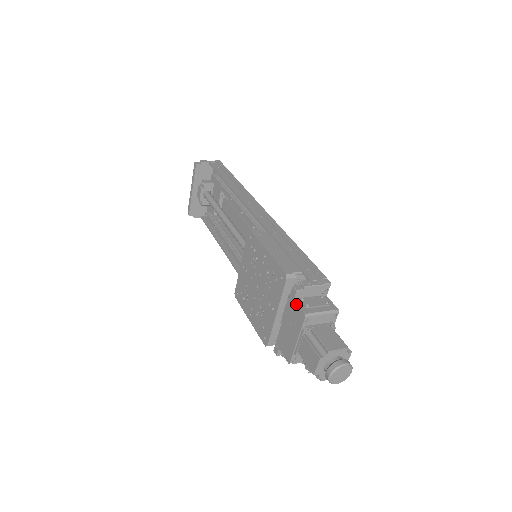
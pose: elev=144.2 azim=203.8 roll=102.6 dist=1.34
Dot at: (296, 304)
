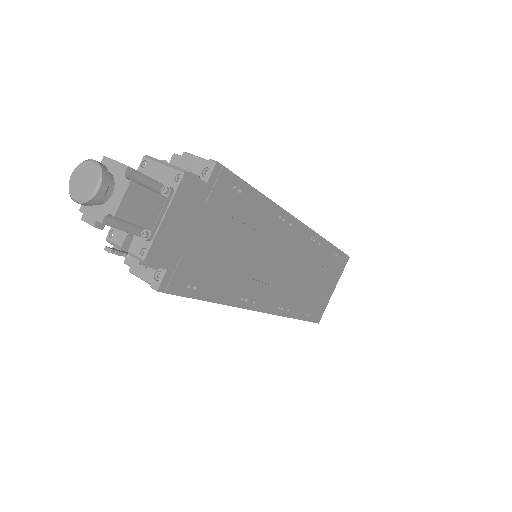
Dot at: occluded
